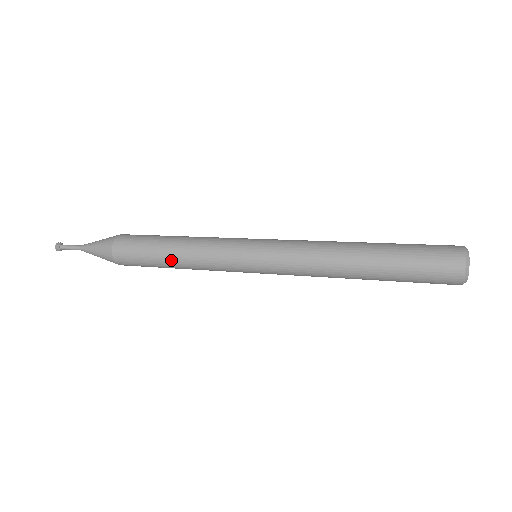
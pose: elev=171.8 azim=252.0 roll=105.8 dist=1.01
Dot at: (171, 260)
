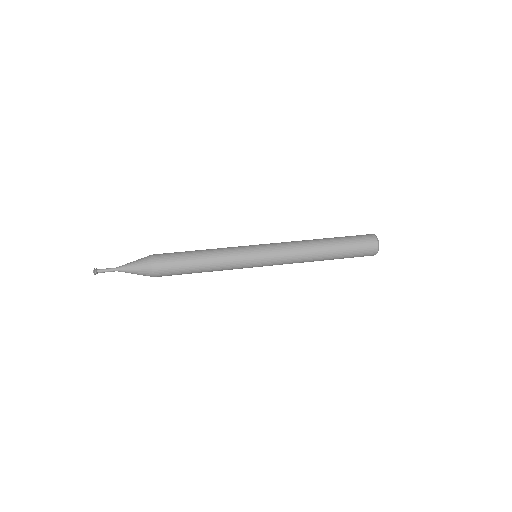
Dot at: (201, 272)
